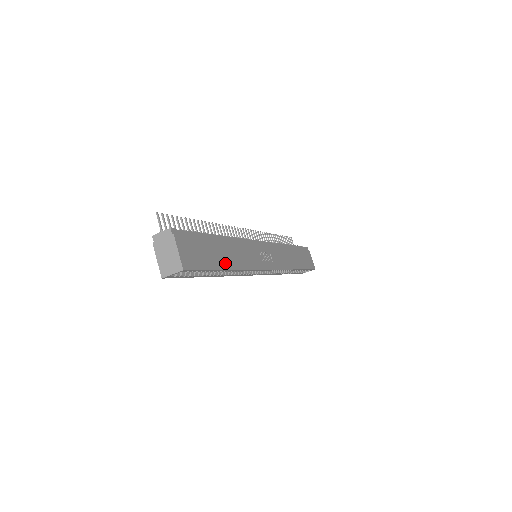
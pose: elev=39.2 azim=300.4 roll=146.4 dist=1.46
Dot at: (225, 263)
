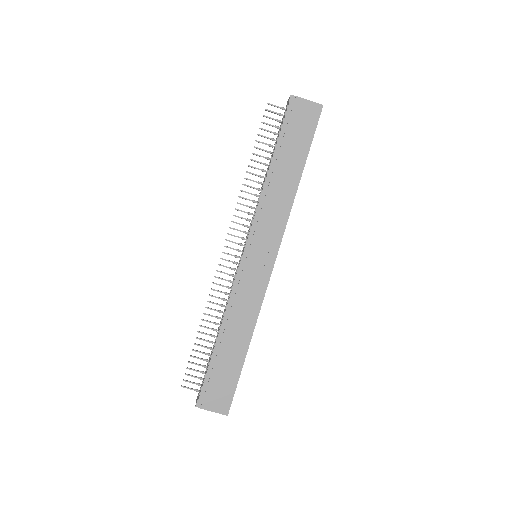
Dot at: (241, 351)
